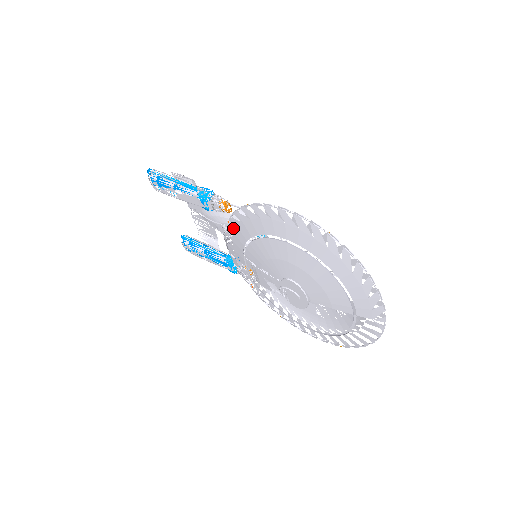
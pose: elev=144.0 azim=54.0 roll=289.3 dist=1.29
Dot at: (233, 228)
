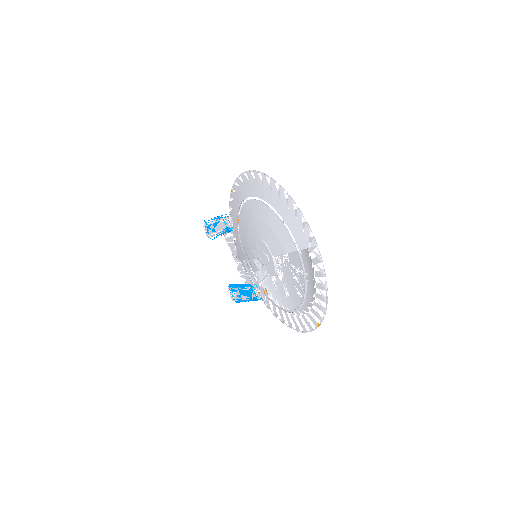
Dot at: occluded
